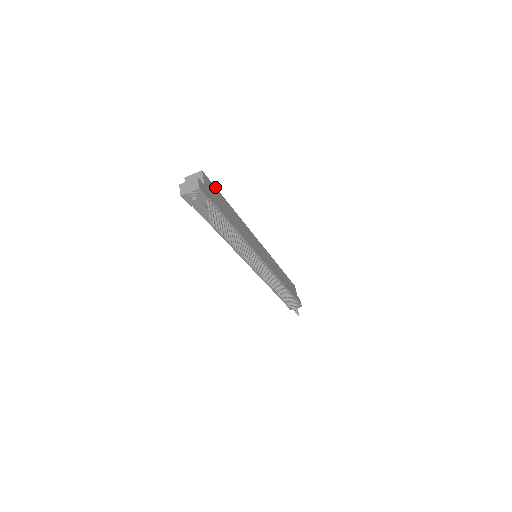
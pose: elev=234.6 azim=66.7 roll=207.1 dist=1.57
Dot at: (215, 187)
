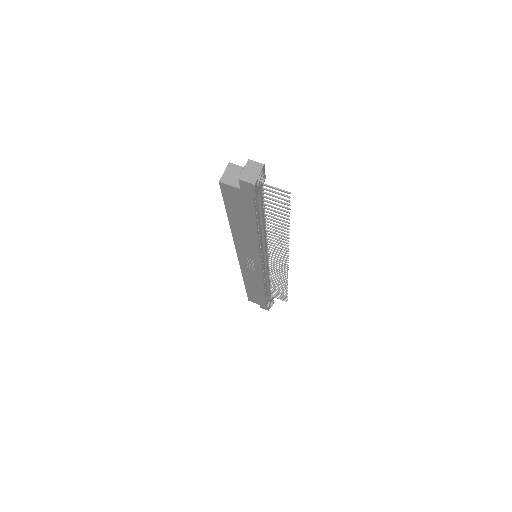
Dot at: occluded
